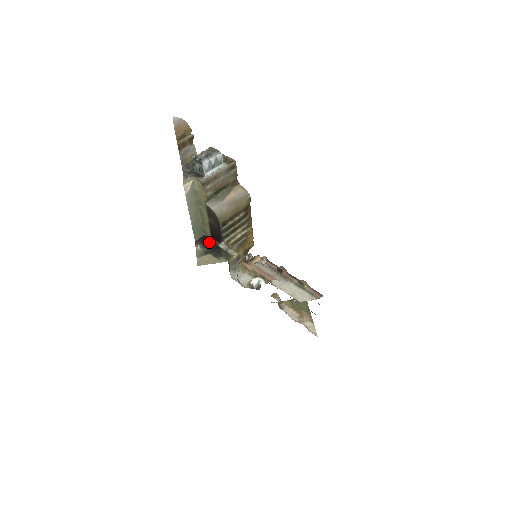
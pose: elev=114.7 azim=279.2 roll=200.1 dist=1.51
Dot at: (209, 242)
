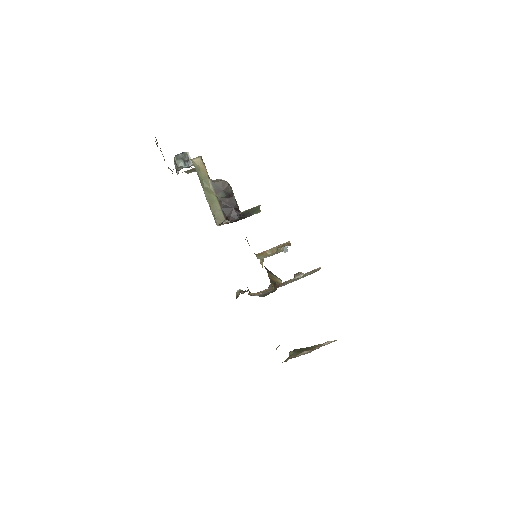
Dot at: (228, 223)
